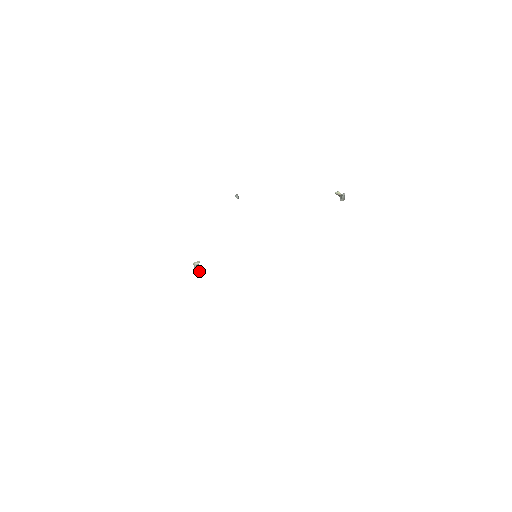
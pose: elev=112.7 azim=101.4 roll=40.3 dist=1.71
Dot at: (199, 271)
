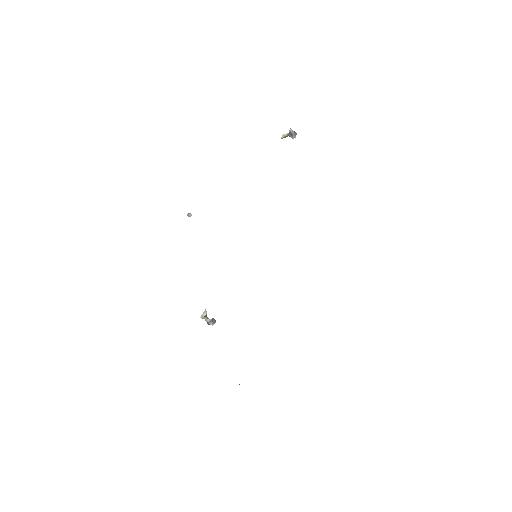
Dot at: (212, 319)
